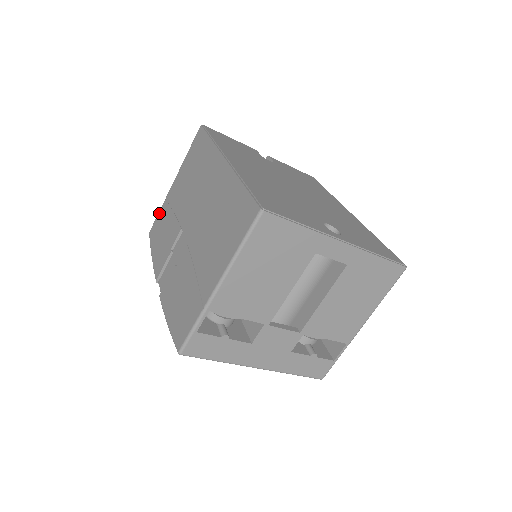
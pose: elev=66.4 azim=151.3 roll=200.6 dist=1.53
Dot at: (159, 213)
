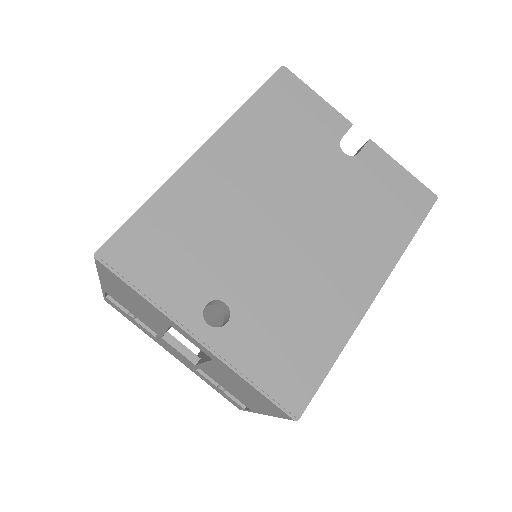
Dot at: occluded
